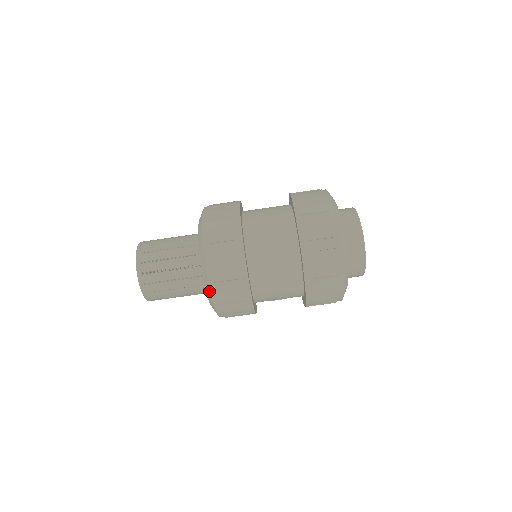
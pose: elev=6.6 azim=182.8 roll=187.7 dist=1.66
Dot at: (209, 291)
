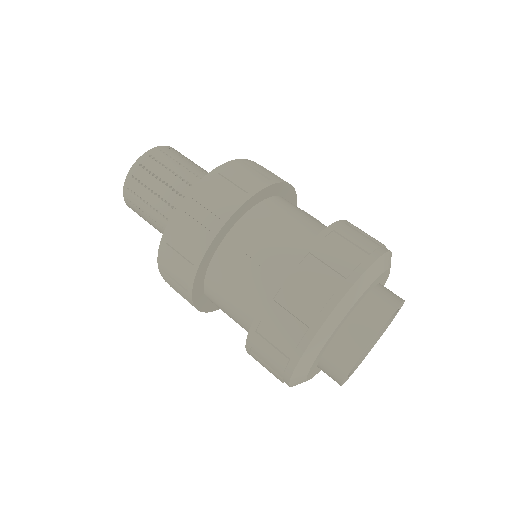
Dot at: (160, 247)
